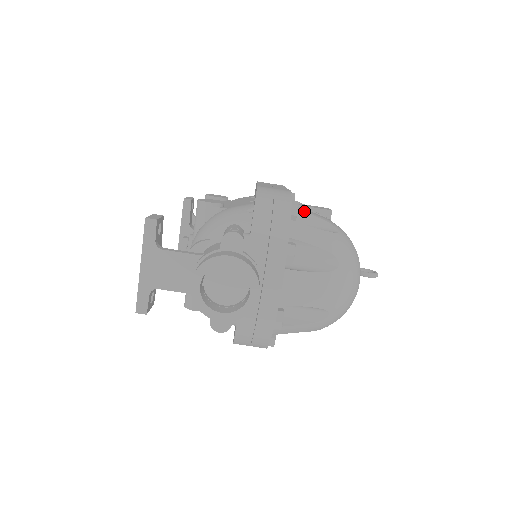
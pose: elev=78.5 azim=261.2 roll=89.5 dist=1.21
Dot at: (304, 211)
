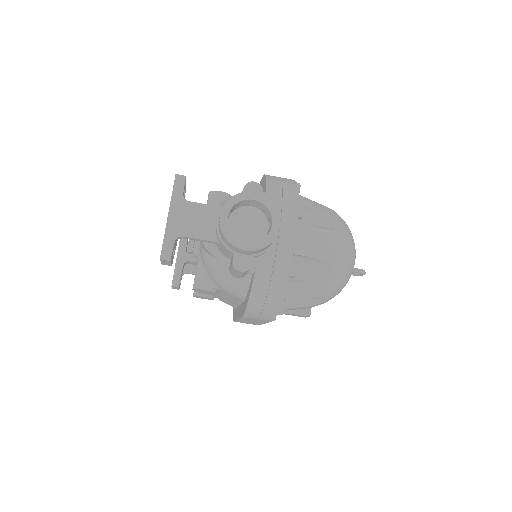
Dot at: occluded
